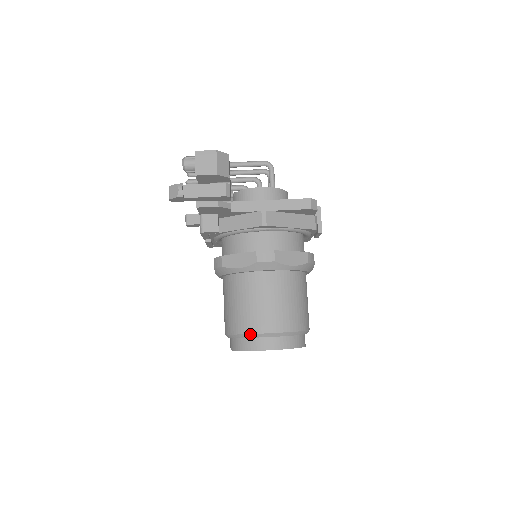
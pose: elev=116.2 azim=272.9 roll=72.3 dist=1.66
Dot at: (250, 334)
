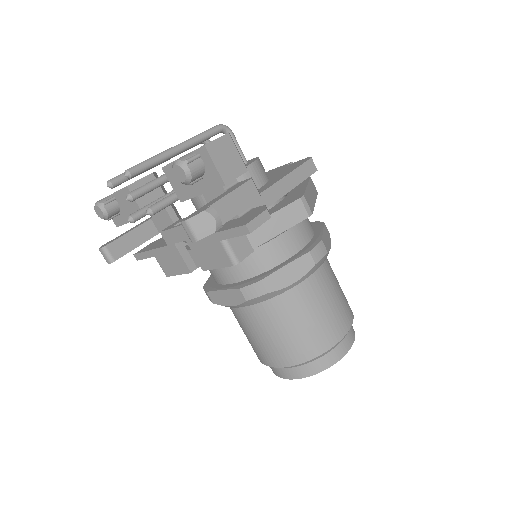
Dot at: (331, 348)
